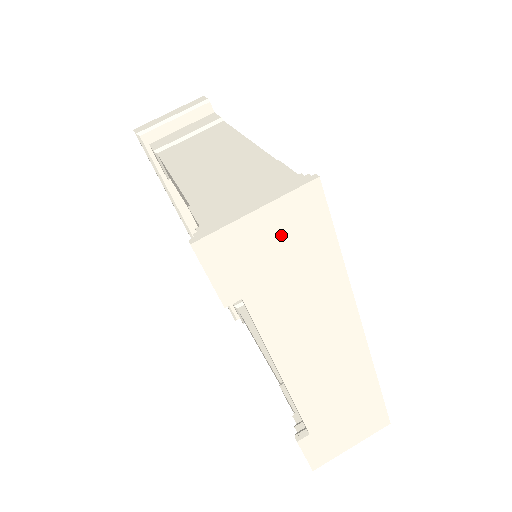
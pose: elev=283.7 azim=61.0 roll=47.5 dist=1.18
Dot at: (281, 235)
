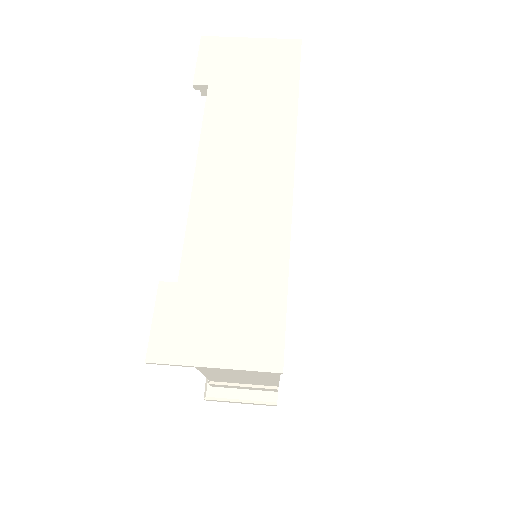
Dot at: (259, 60)
